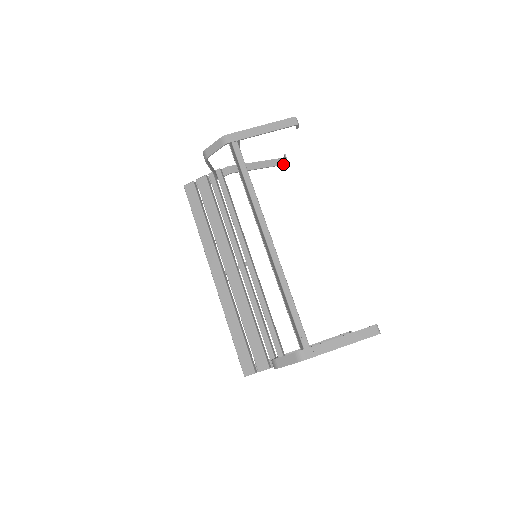
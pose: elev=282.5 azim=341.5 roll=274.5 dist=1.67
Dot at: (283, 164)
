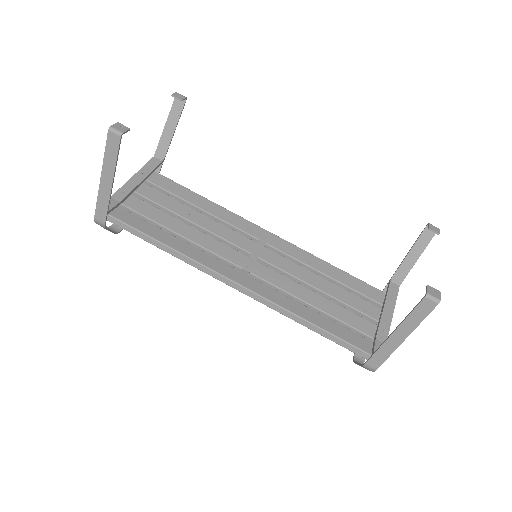
Dot at: (184, 102)
